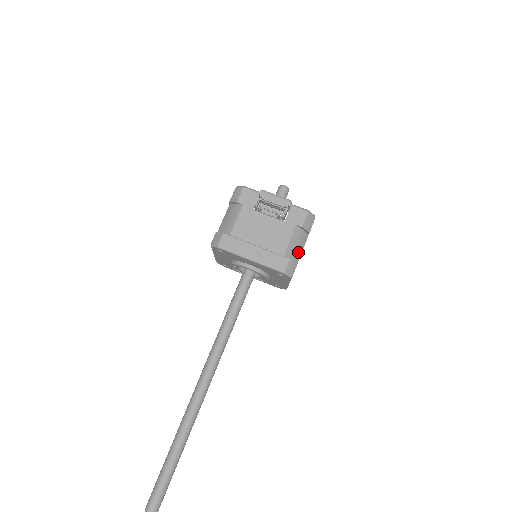
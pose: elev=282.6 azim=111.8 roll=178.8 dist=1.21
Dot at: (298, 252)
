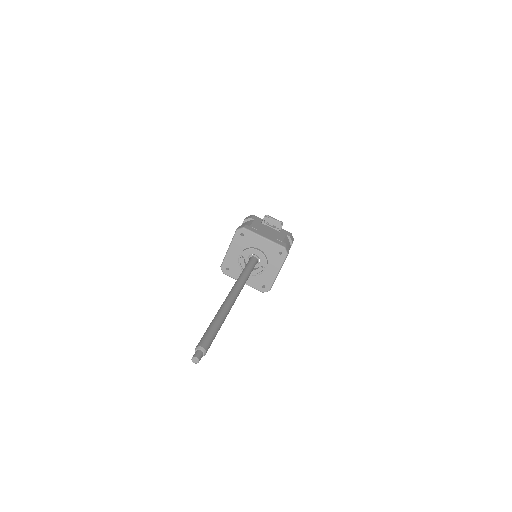
Dot at: occluded
